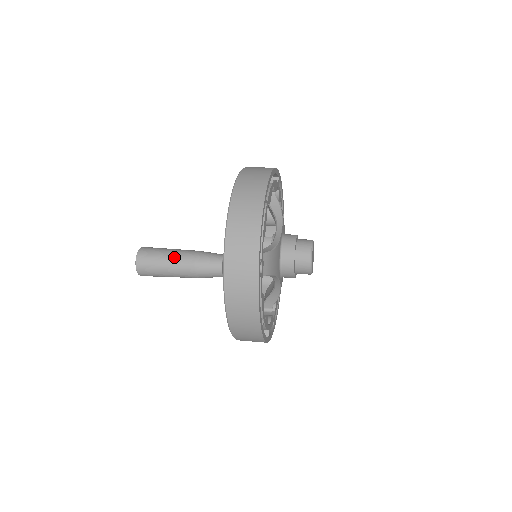
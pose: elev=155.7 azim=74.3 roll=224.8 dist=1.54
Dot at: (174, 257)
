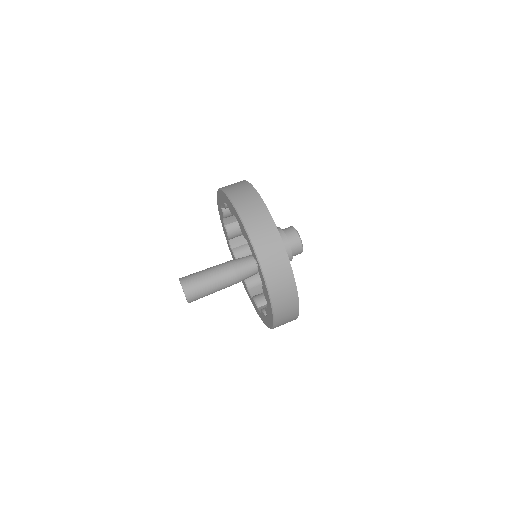
Dot at: (215, 273)
